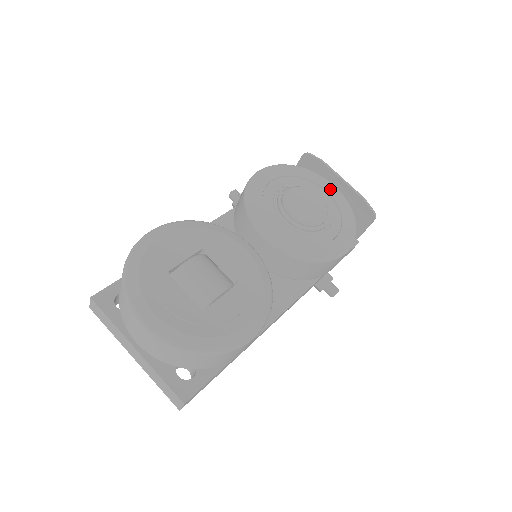
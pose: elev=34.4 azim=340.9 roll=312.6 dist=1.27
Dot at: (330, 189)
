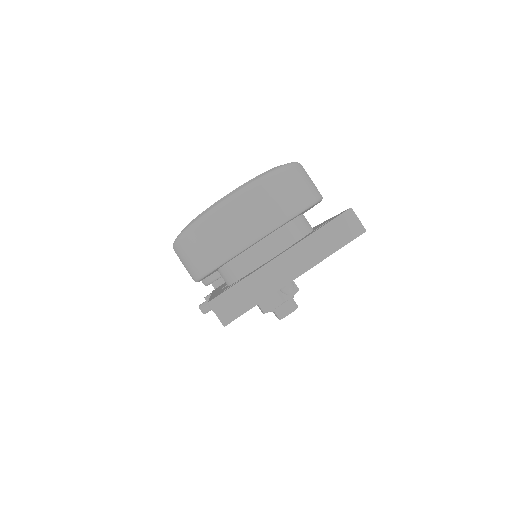
Dot at: occluded
